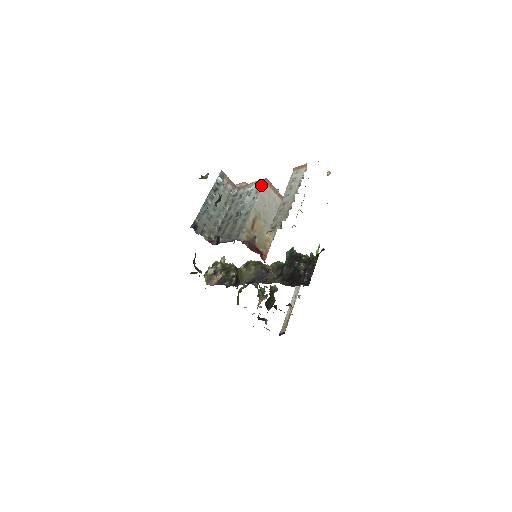
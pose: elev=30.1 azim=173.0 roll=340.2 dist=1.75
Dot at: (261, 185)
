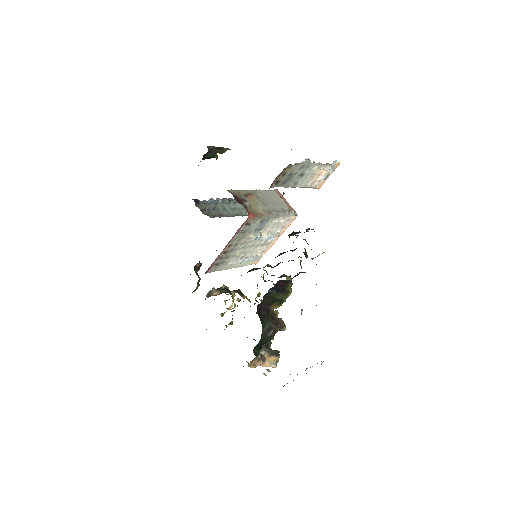
Dot at: occluded
